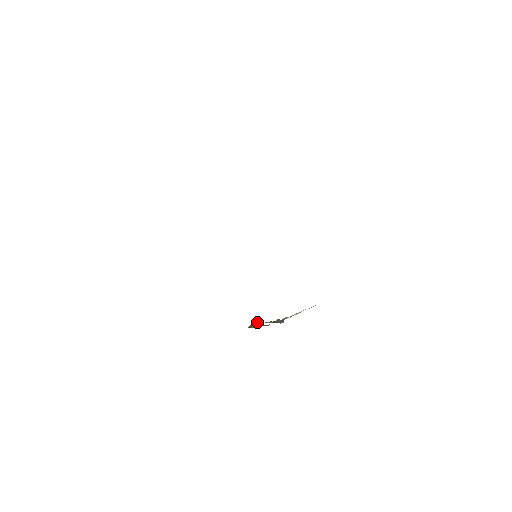
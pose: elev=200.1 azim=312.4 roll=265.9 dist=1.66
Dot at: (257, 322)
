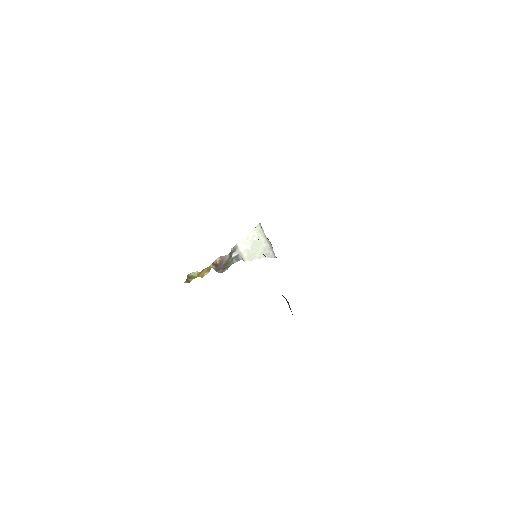
Dot at: (194, 272)
